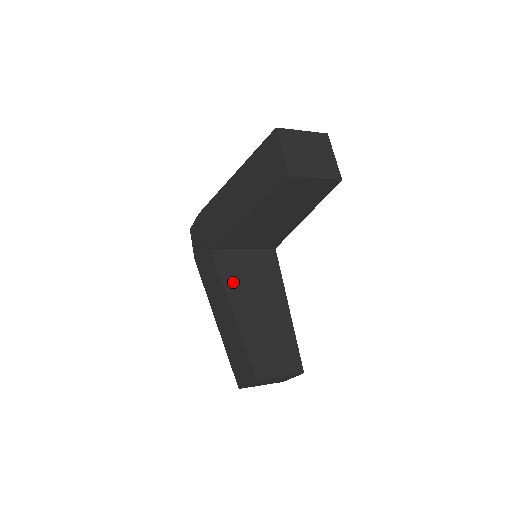
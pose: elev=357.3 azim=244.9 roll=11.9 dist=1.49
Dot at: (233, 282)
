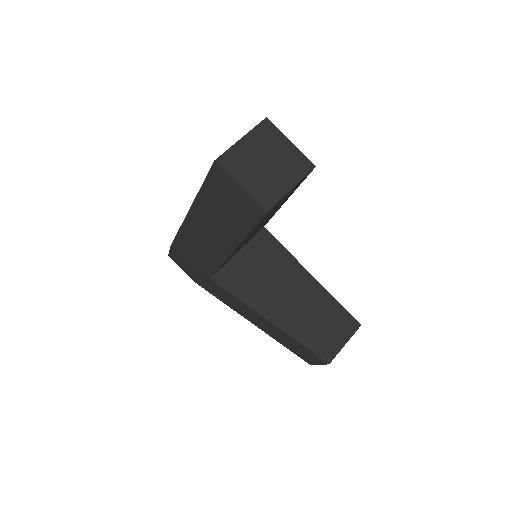
Dot at: (251, 293)
